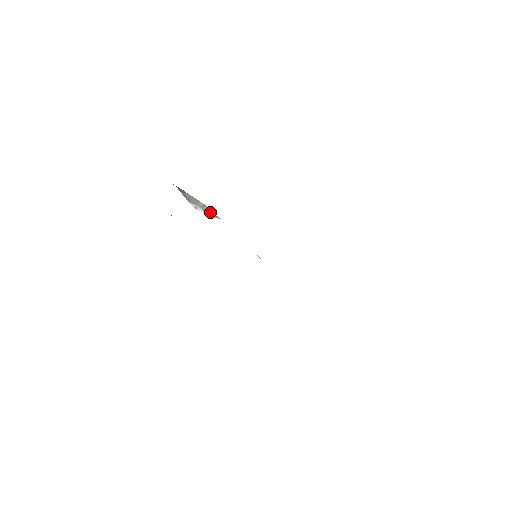
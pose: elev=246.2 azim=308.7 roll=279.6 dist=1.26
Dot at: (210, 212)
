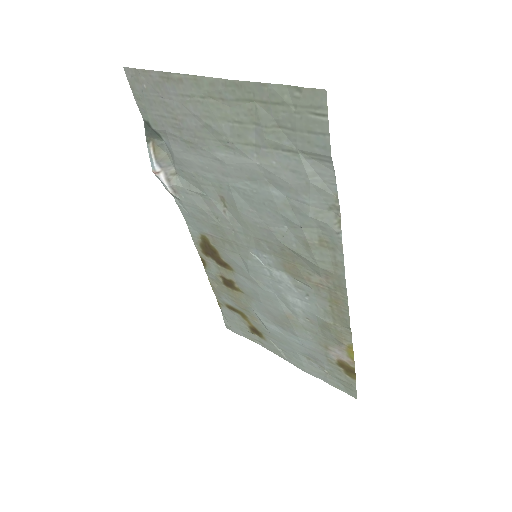
Dot at: (175, 185)
